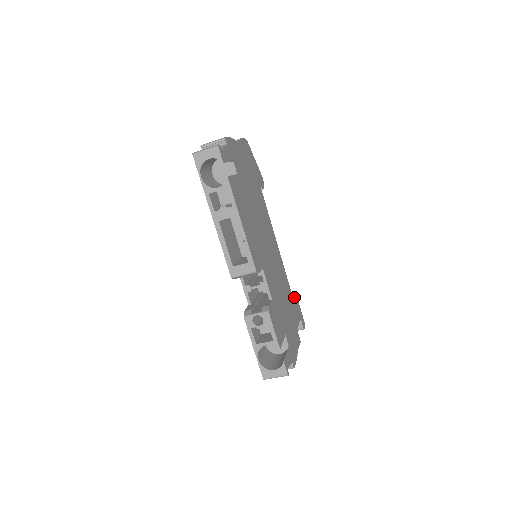
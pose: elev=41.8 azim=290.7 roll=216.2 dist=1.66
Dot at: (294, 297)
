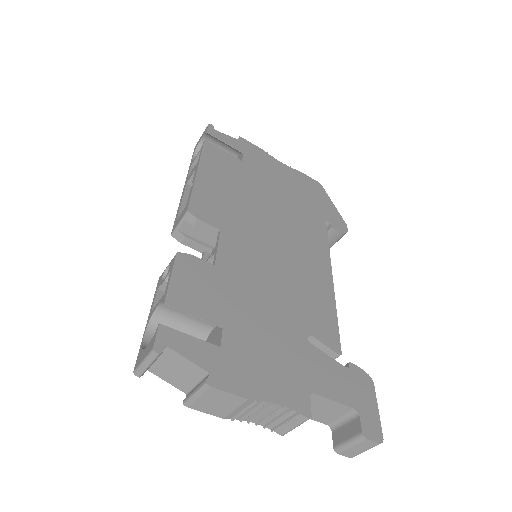
Dot at: (352, 368)
